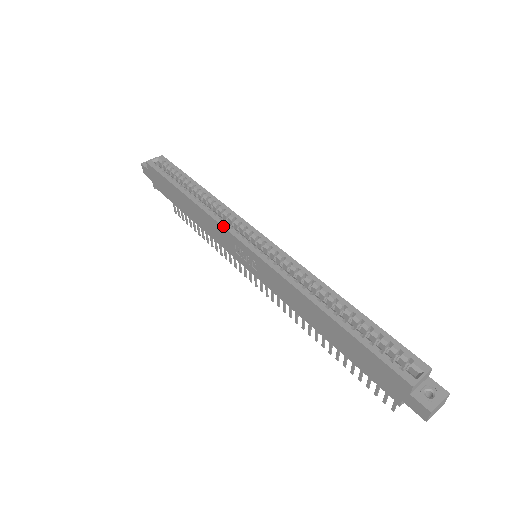
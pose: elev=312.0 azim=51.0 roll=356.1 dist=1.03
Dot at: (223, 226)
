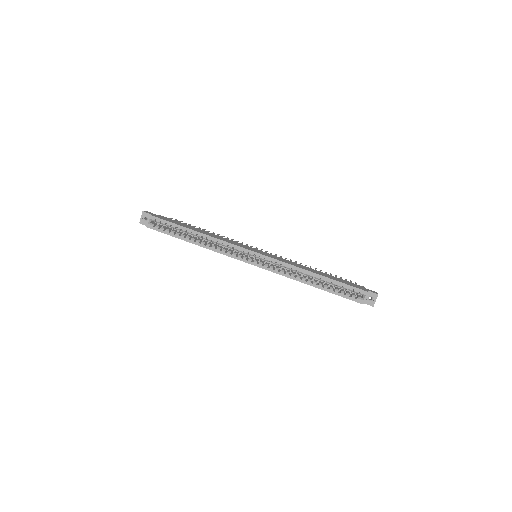
Dot at: (231, 257)
